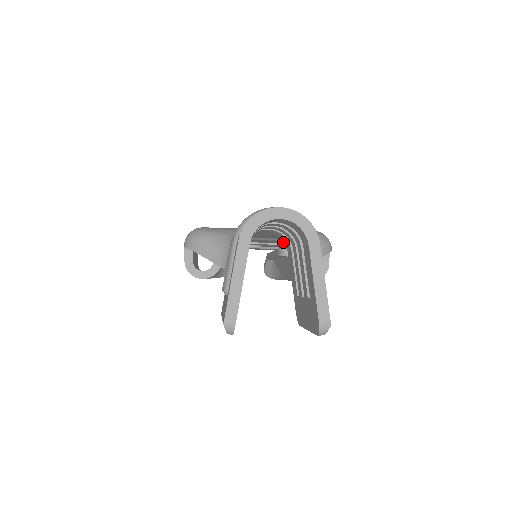
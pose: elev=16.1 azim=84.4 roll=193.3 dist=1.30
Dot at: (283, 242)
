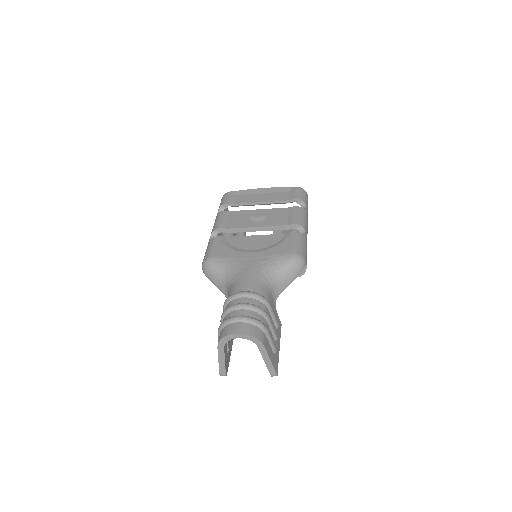
Dot at: occluded
